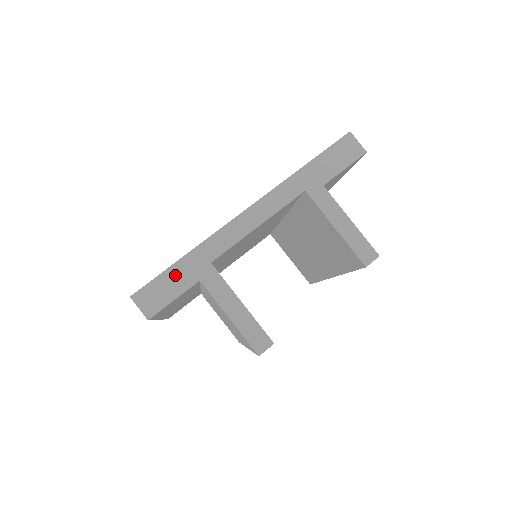
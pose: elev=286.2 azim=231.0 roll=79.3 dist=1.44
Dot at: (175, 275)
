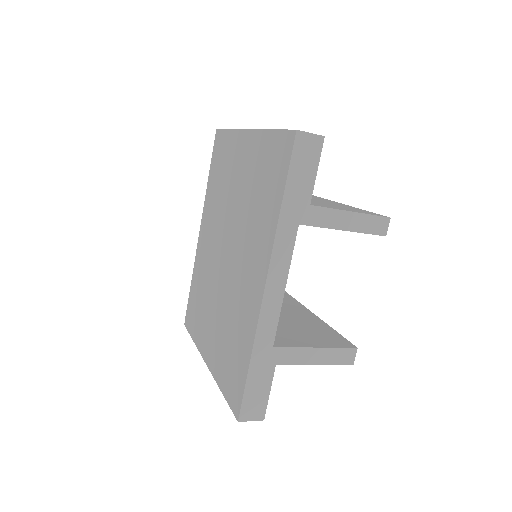
Dot at: (255, 380)
